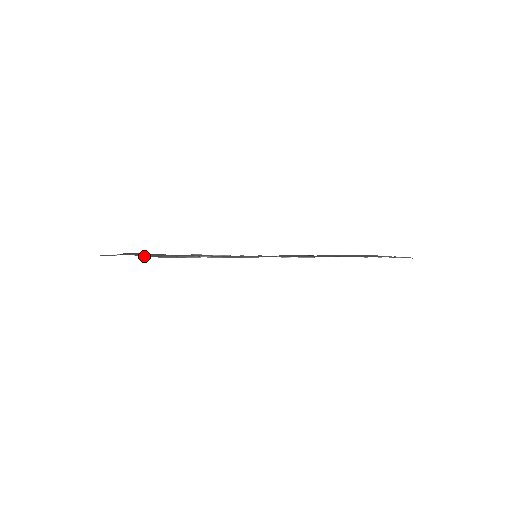
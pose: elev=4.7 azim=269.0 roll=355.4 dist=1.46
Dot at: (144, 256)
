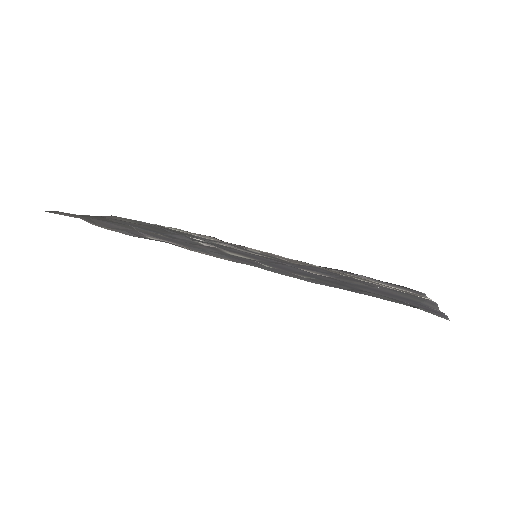
Dot at: (93, 224)
